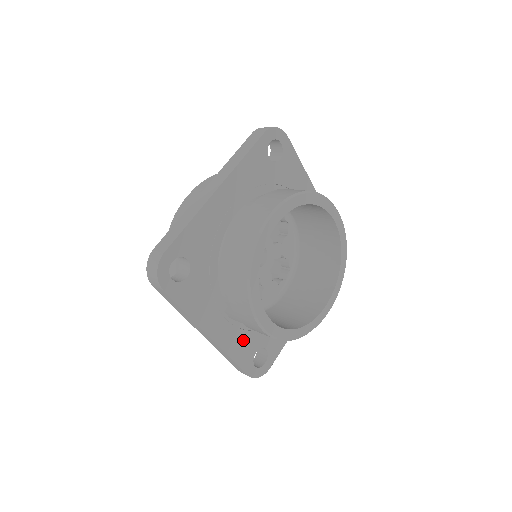
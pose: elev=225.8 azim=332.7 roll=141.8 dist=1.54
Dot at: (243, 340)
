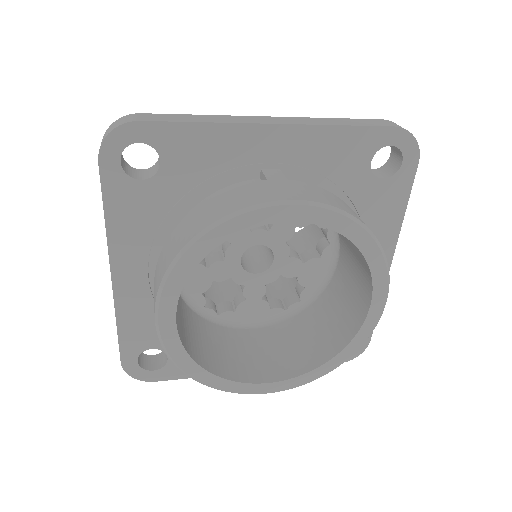
Dot at: occluded
